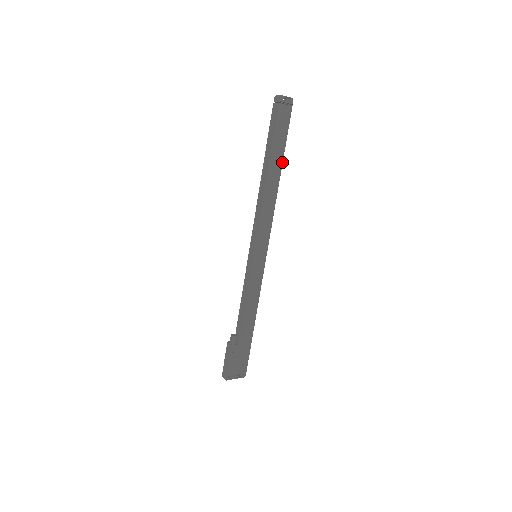
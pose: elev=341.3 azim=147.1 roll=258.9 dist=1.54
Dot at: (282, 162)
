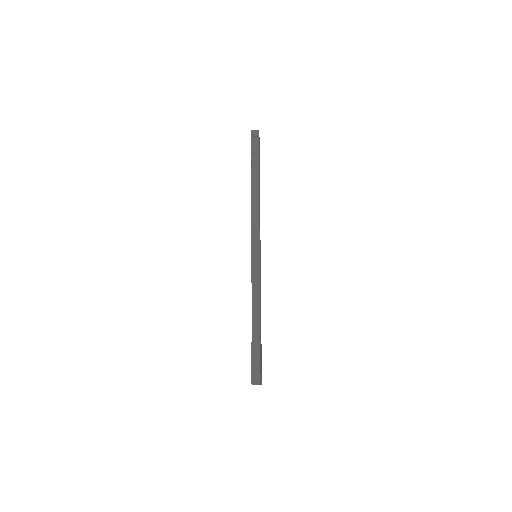
Dot at: occluded
